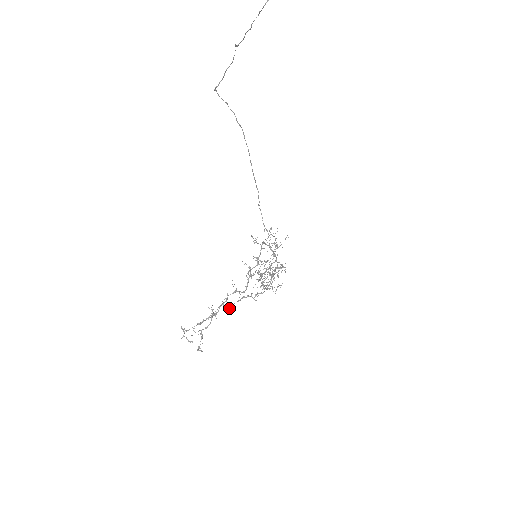
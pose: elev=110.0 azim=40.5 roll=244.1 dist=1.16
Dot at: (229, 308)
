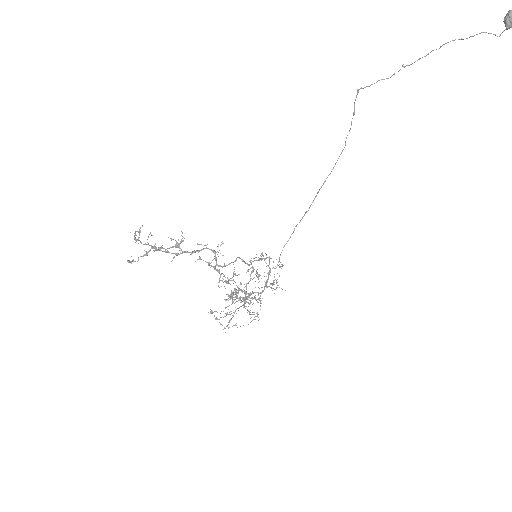
Dot at: occluded
